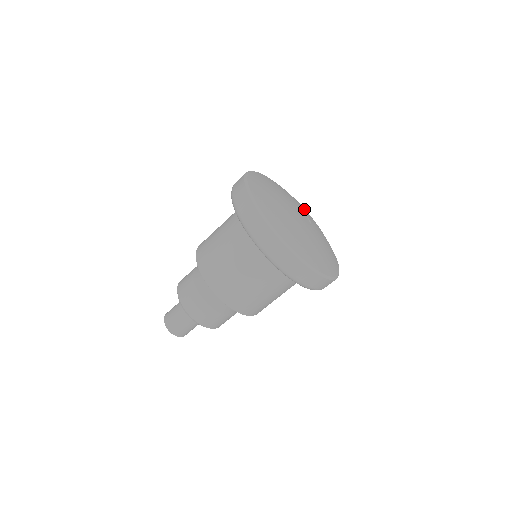
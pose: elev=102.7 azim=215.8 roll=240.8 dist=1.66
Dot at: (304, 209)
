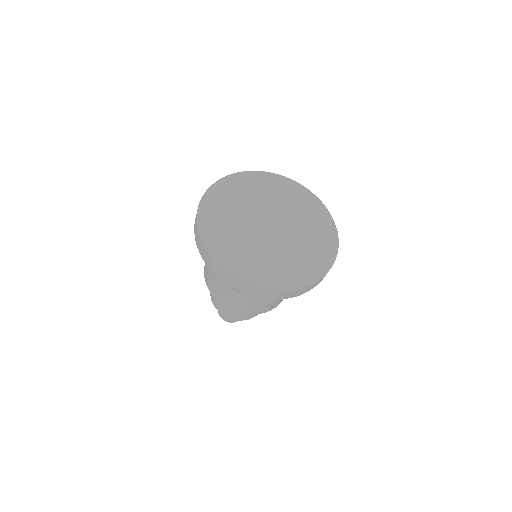
Dot at: (289, 199)
